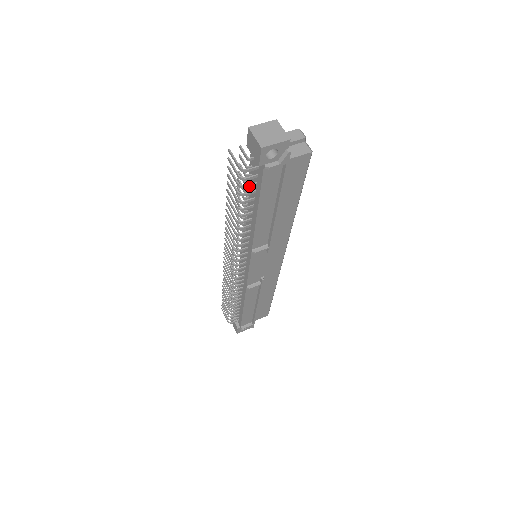
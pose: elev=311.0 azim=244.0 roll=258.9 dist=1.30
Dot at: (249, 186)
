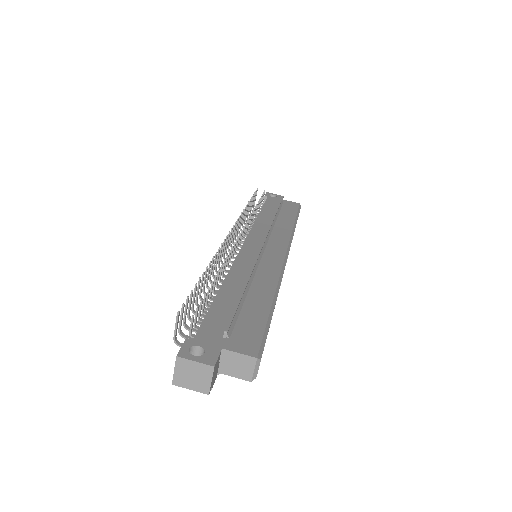
Dot at: (193, 330)
